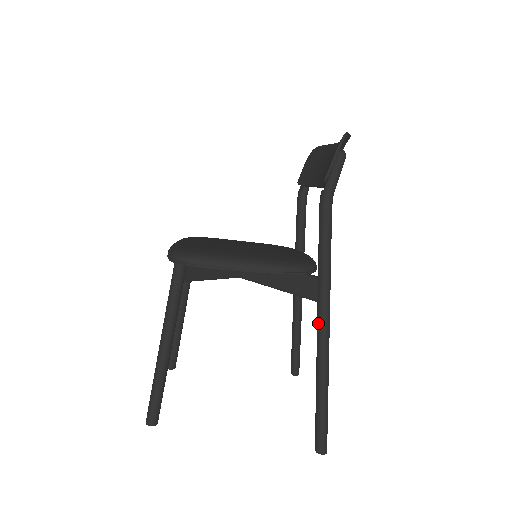
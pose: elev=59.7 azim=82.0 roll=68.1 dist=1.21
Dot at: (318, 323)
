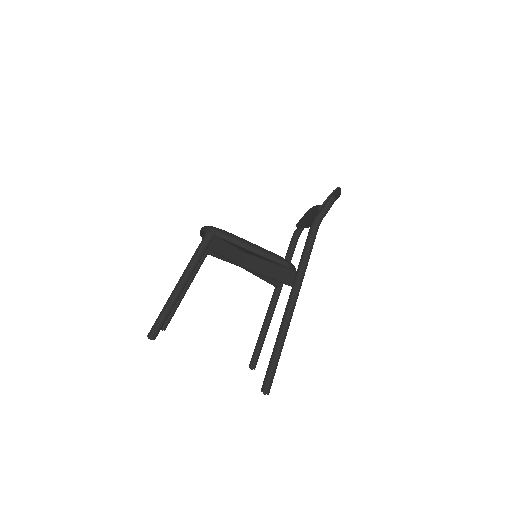
Dot at: (289, 300)
